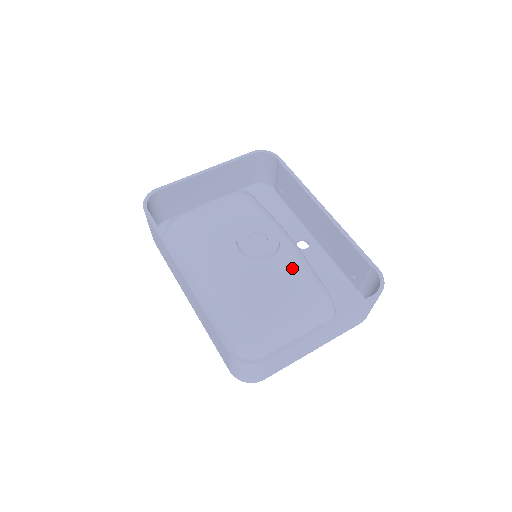
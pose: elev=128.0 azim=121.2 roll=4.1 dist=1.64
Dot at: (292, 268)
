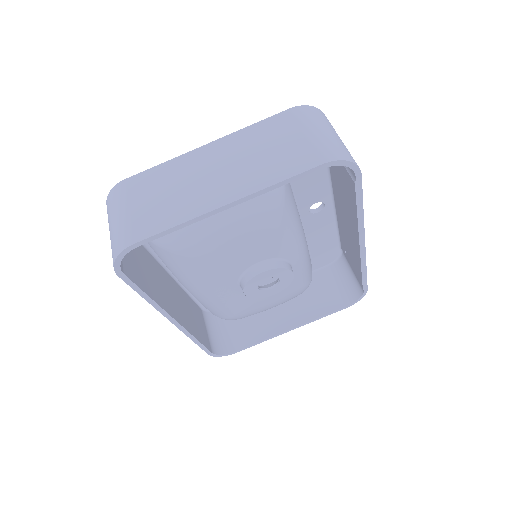
Dot at: (290, 289)
